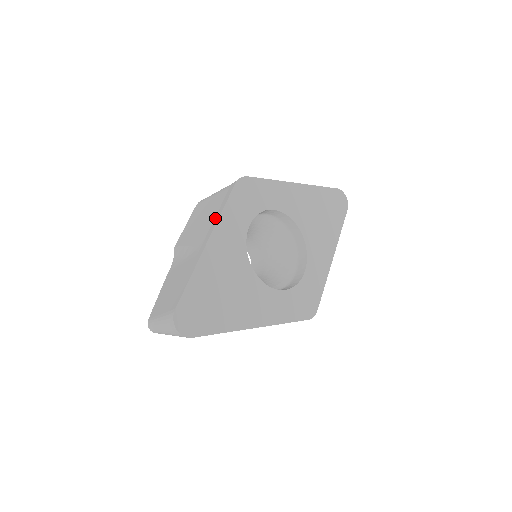
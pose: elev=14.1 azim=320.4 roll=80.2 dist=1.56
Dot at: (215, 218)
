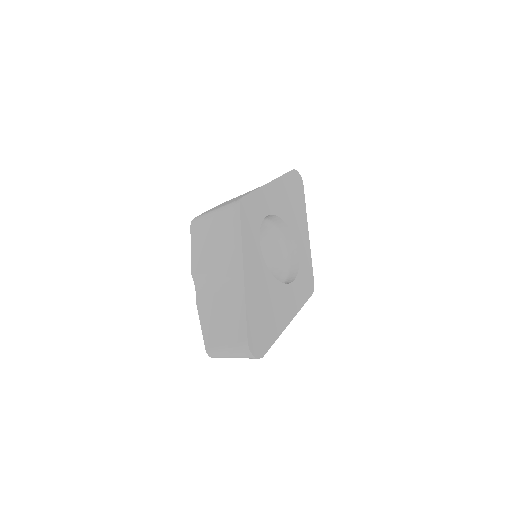
Dot at: (236, 246)
